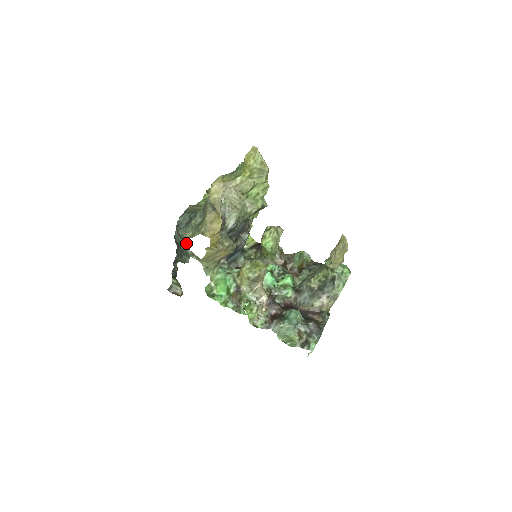
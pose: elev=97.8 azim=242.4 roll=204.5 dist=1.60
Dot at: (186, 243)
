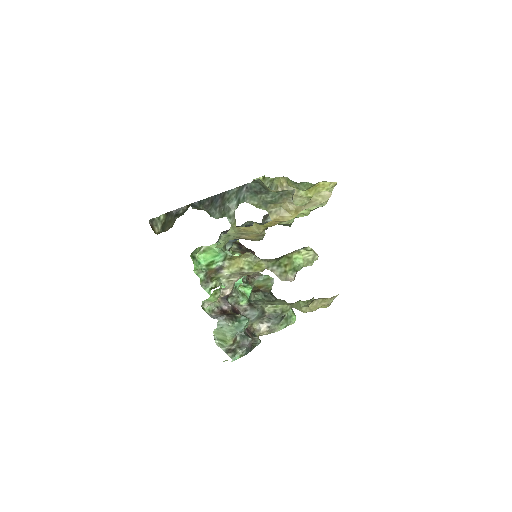
Dot at: (236, 204)
